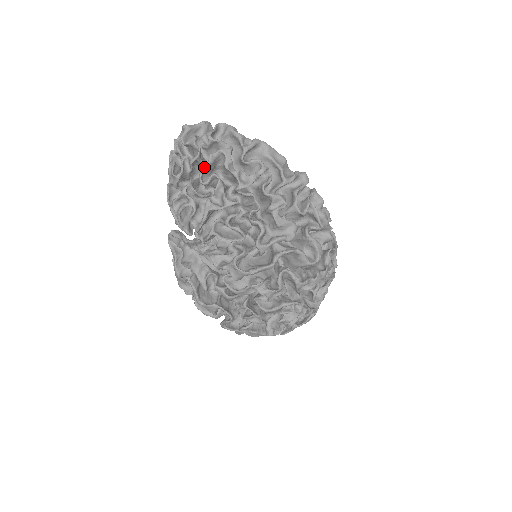
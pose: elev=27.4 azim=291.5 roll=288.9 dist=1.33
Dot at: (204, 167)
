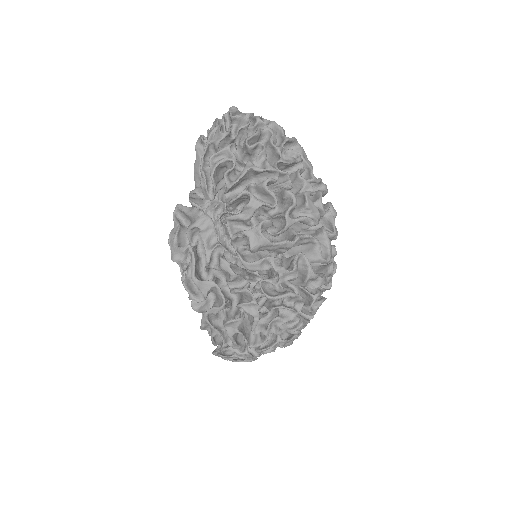
Dot at: occluded
